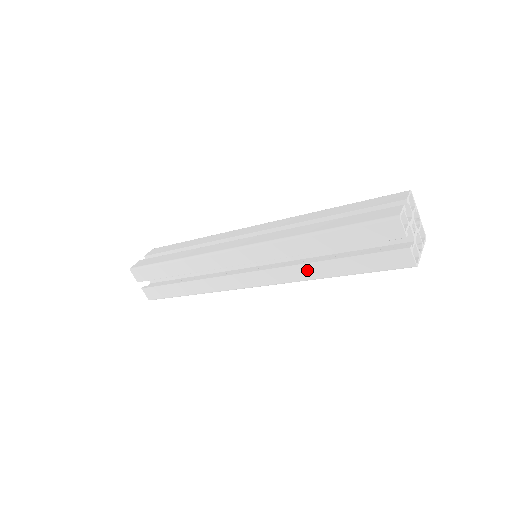
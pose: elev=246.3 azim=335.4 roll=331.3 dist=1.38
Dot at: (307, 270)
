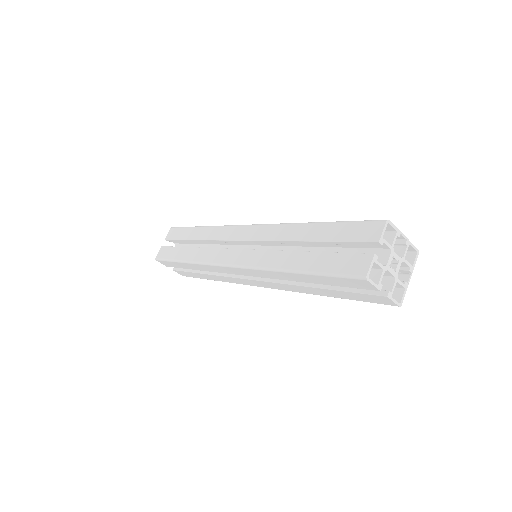
Dot at: (299, 289)
